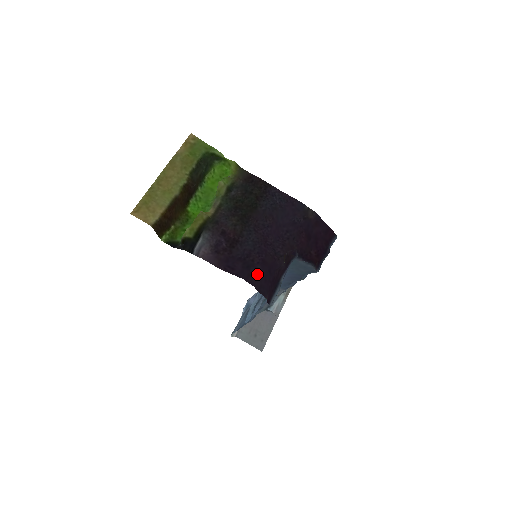
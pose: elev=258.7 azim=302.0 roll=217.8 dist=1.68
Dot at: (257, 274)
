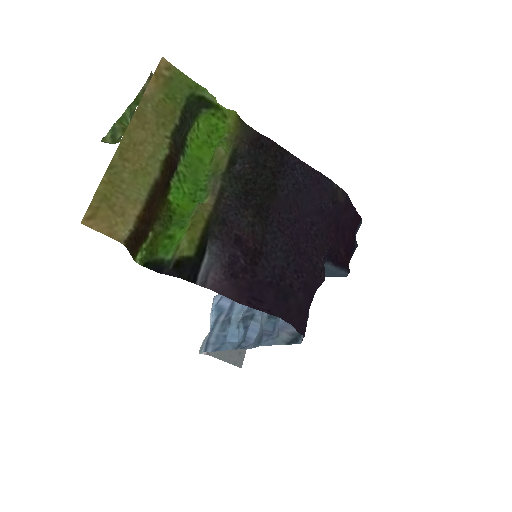
Dot at: (300, 308)
